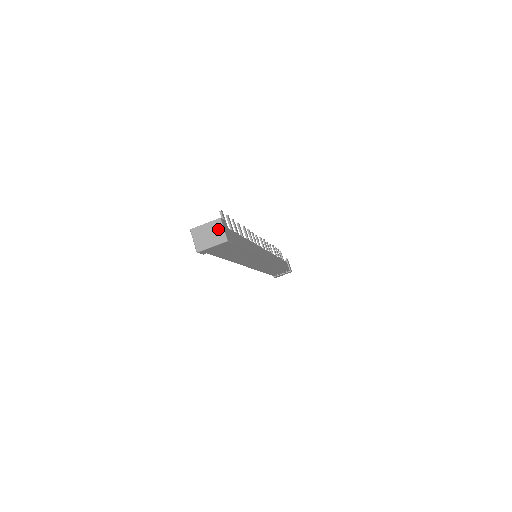
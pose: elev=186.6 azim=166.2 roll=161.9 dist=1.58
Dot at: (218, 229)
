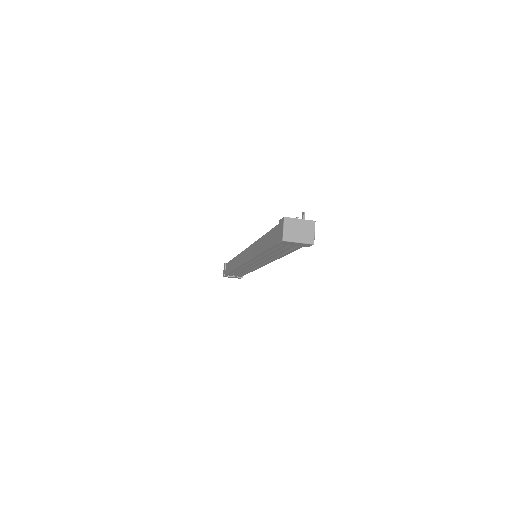
Dot at: (310, 230)
